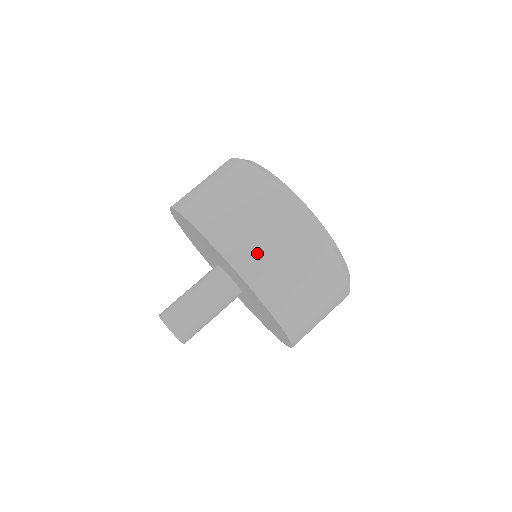
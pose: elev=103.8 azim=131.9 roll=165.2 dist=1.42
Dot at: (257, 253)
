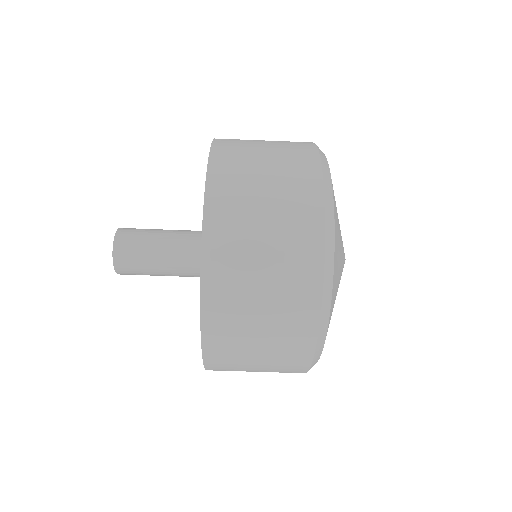
Dot at: (240, 203)
